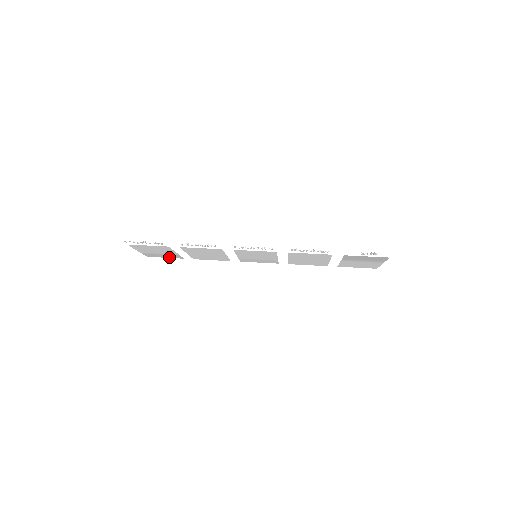
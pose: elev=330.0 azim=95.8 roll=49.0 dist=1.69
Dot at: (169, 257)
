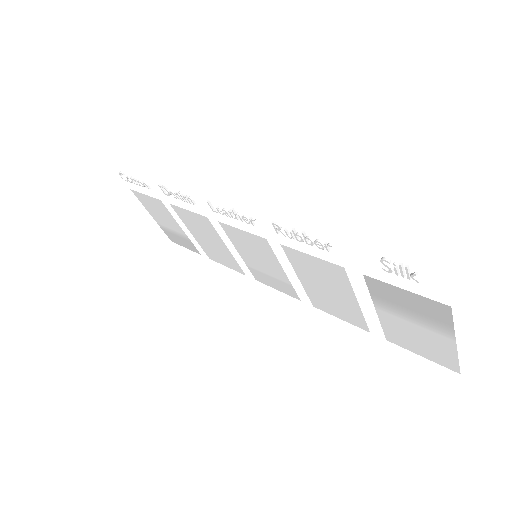
Dot at: (188, 247)
